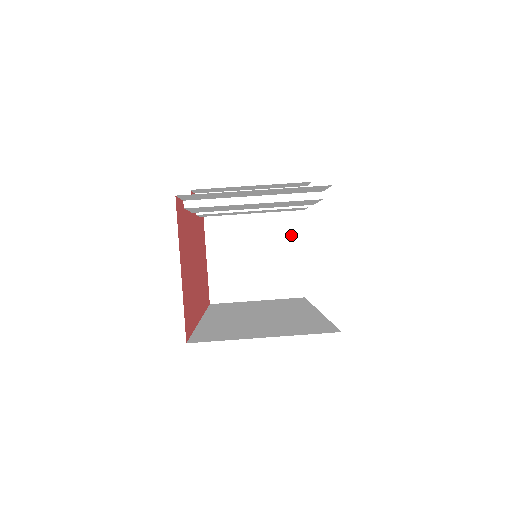
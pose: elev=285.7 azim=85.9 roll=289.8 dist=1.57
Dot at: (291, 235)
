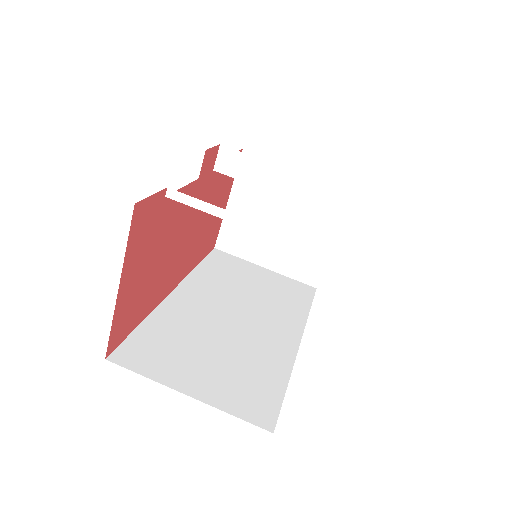
Dot at: (333, 218)
